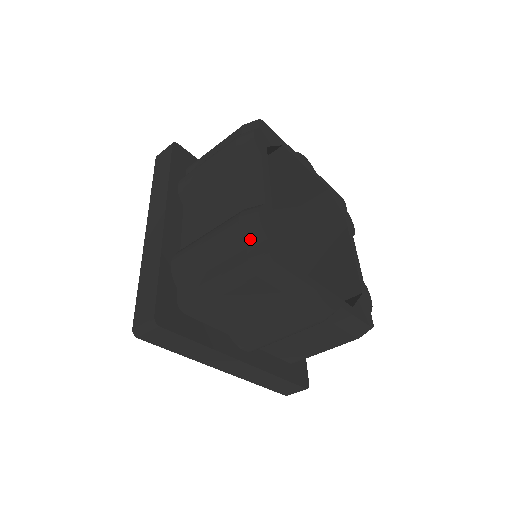
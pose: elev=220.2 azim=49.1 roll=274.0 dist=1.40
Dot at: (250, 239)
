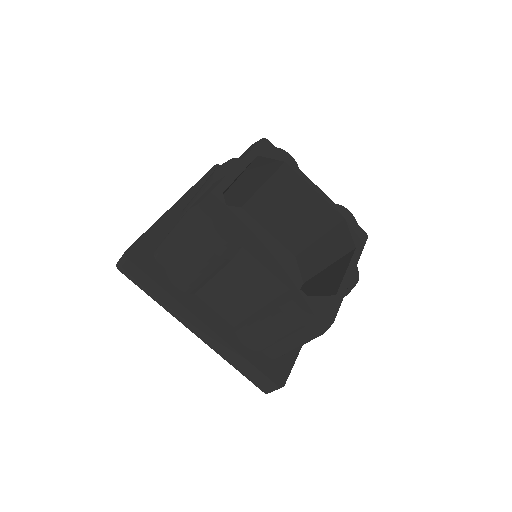
Dot at: (306, 322)
